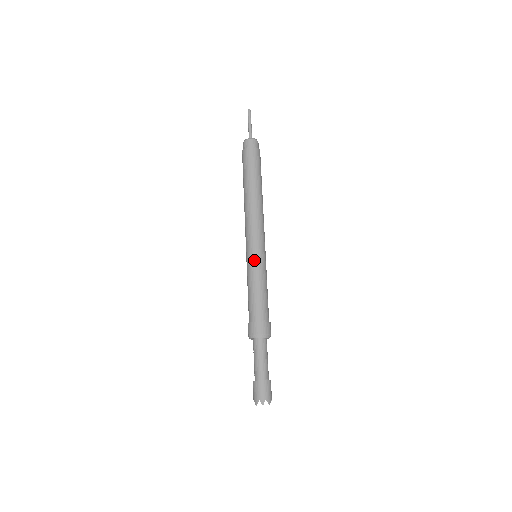
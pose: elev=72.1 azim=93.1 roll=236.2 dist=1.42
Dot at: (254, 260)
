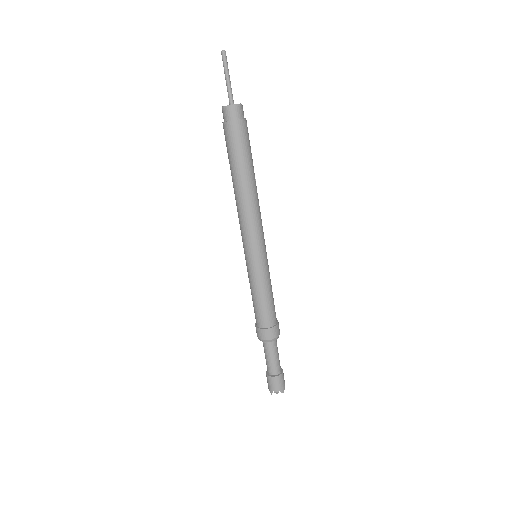
Dot at: (254, 267)
